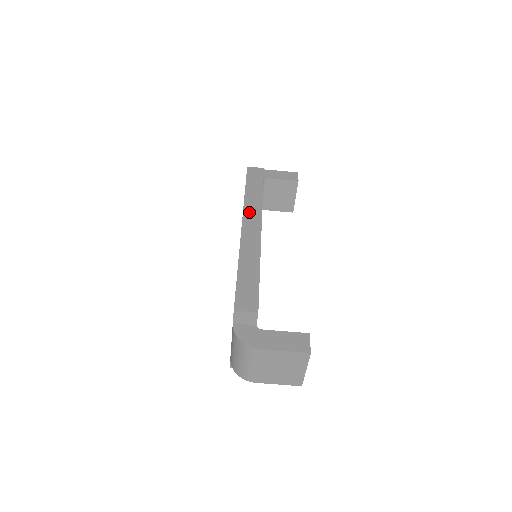
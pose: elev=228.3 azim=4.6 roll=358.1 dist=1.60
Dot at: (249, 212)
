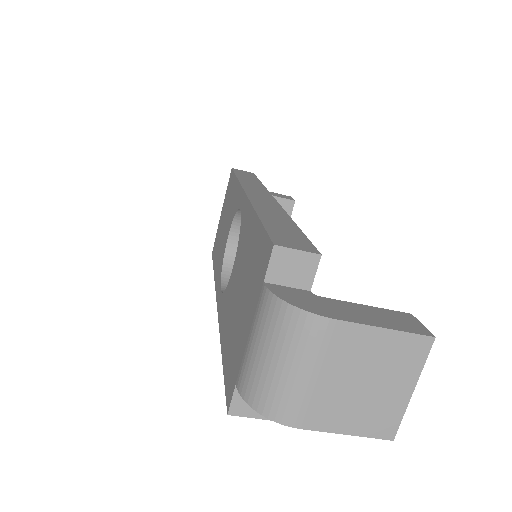
Dot at: (251, 187)
